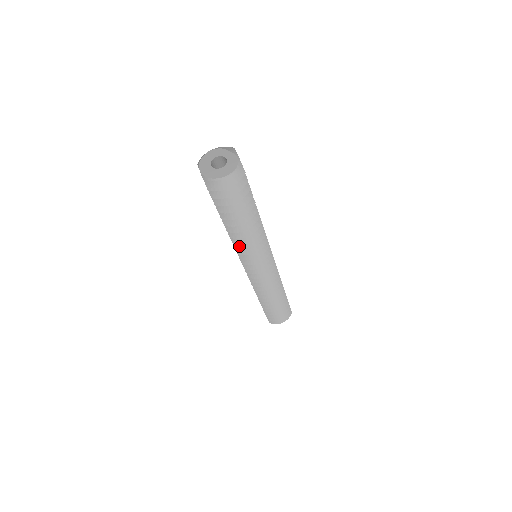
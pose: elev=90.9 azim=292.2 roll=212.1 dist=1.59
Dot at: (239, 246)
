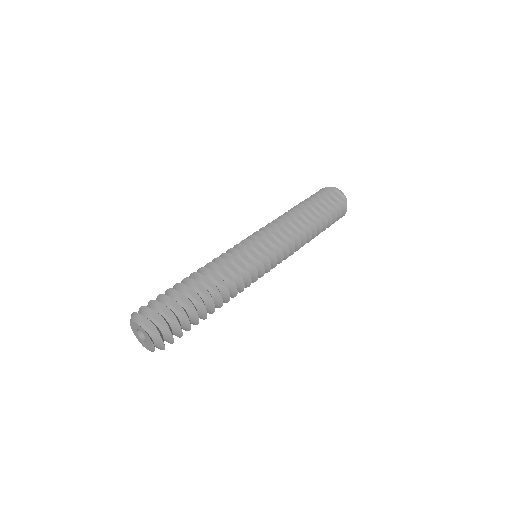
Dot at: occluded
